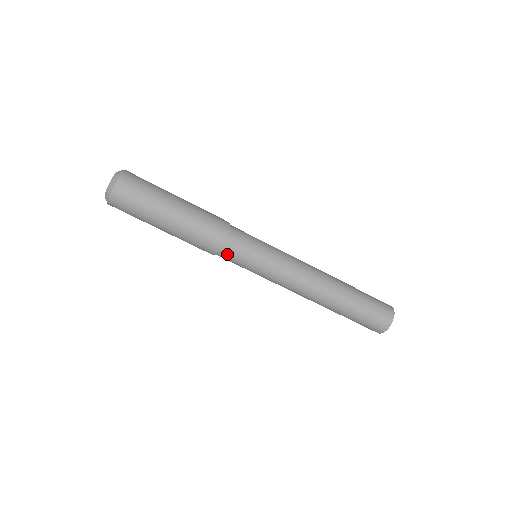
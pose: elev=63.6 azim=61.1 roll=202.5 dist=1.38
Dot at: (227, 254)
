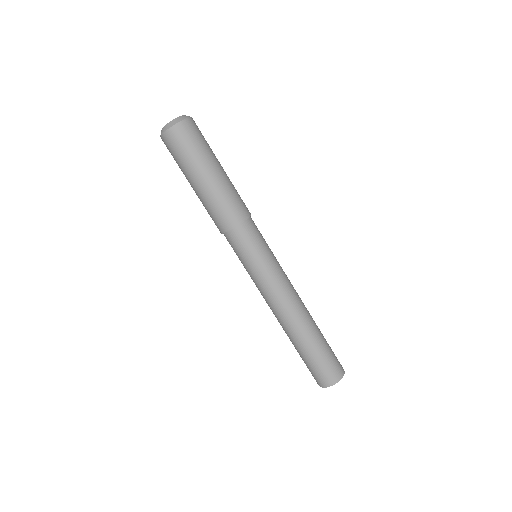
Dot at: (245, 232)
